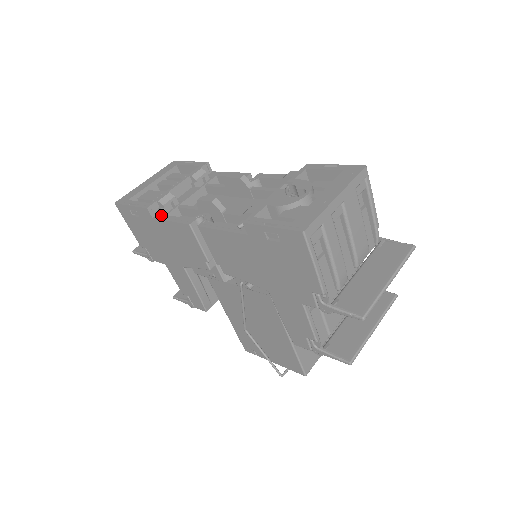
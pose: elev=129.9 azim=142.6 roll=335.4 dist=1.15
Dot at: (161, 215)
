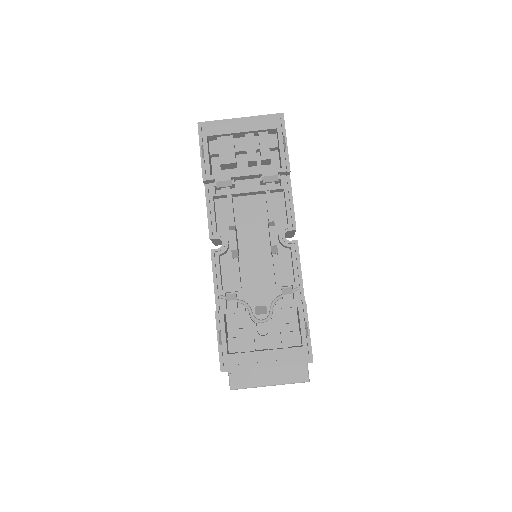
Dot at: (211, 191)
